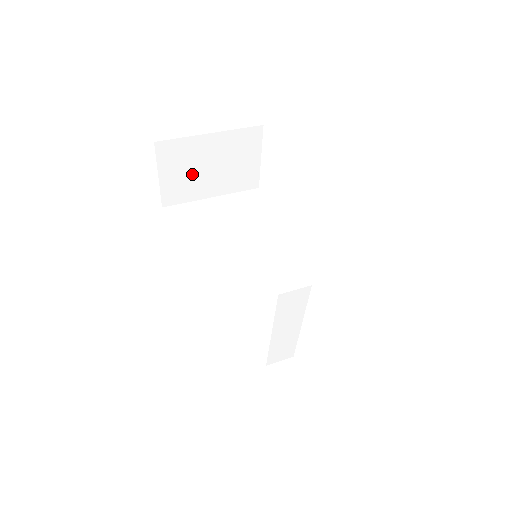
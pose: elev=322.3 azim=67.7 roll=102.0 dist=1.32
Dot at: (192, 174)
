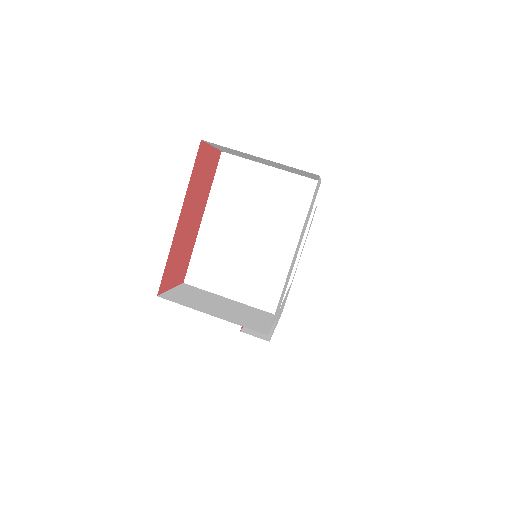
Dot at: (246, 156)
